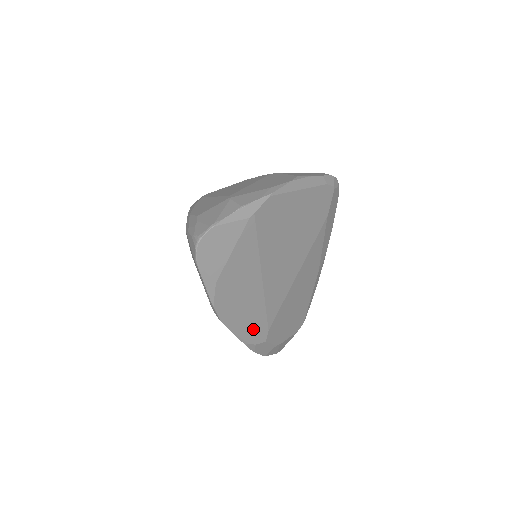
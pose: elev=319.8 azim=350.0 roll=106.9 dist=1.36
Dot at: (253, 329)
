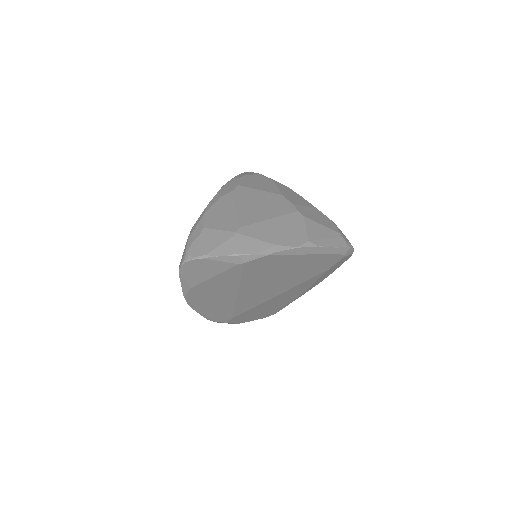
Dot at: (217, 315)
